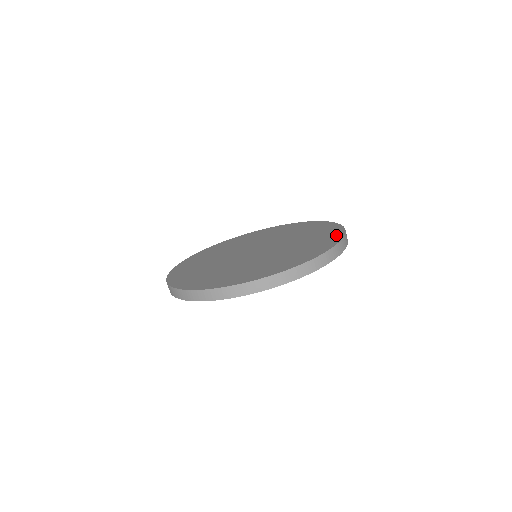
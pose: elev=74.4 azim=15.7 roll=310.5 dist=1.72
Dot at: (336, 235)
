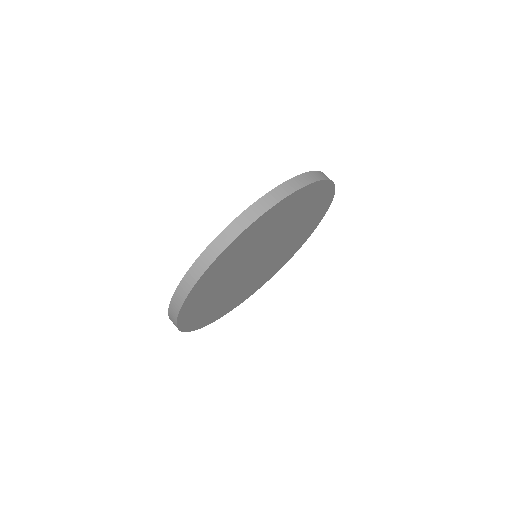
Dot at: occluded
